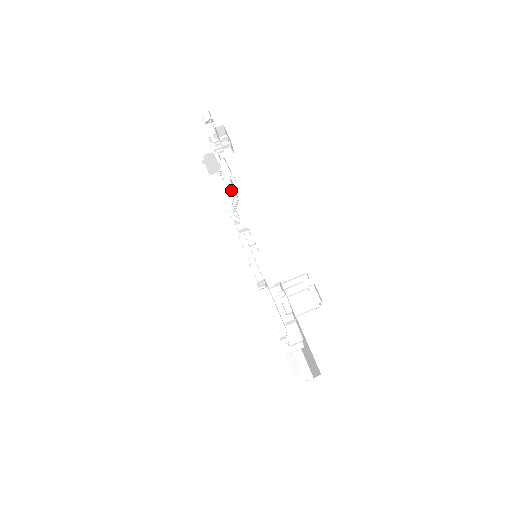
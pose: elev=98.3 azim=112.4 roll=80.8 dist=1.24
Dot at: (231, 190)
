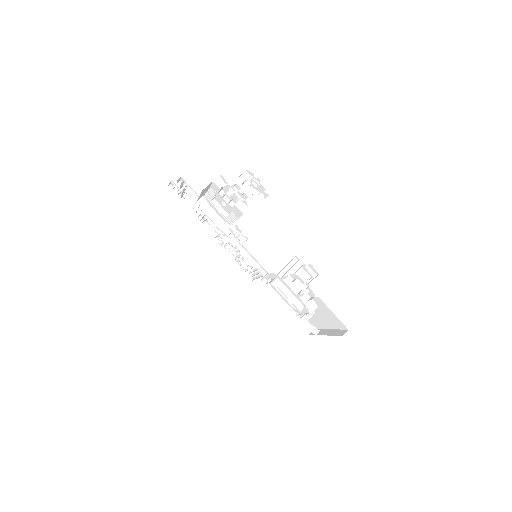
Dot at: (222, 209)
